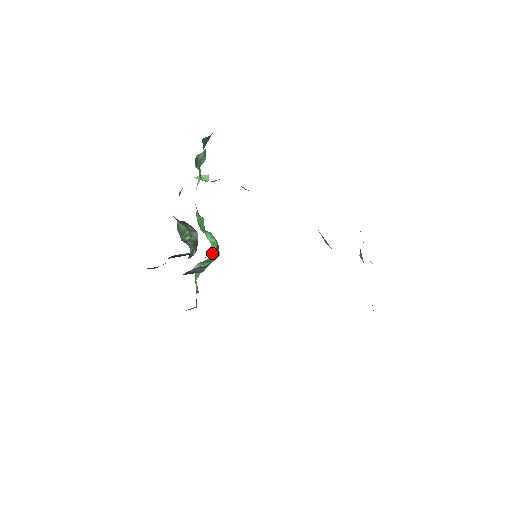
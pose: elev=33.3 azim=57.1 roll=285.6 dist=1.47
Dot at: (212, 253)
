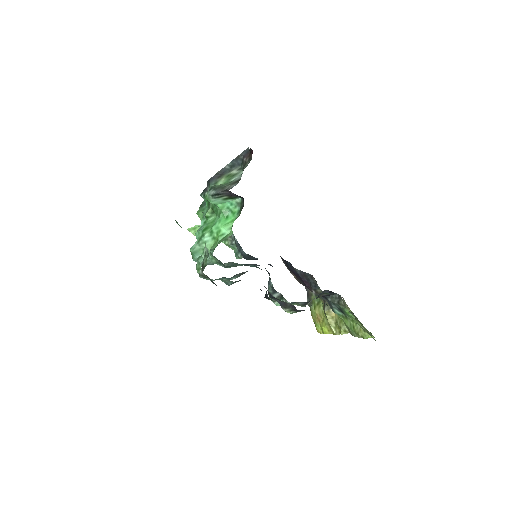
Dot at: occluded
